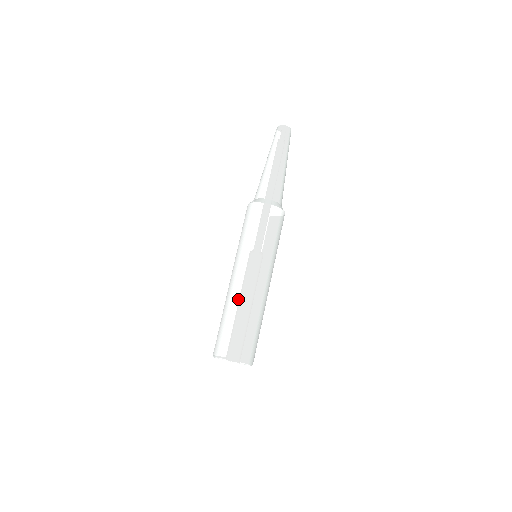
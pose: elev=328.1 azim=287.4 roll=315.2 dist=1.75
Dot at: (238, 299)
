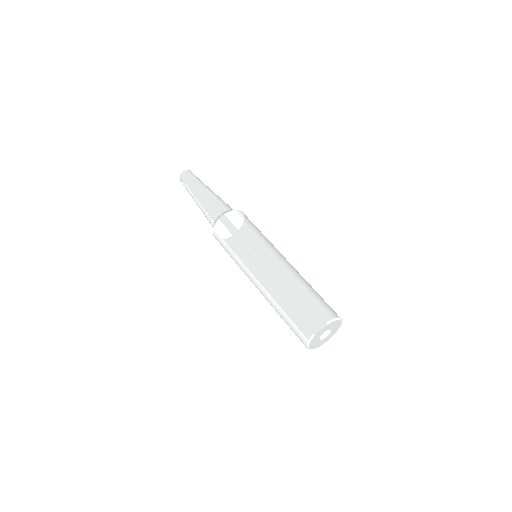
Dot at: (291, 275)
